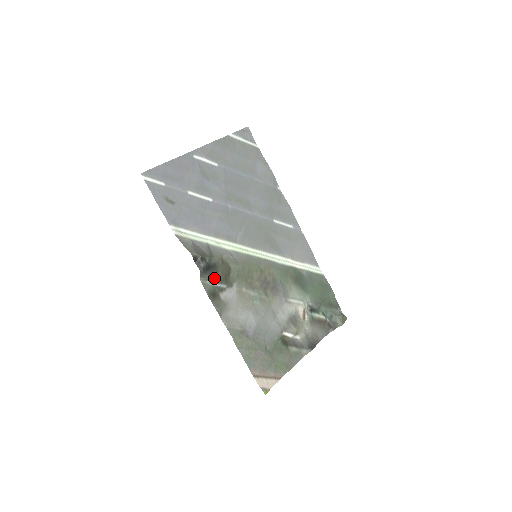
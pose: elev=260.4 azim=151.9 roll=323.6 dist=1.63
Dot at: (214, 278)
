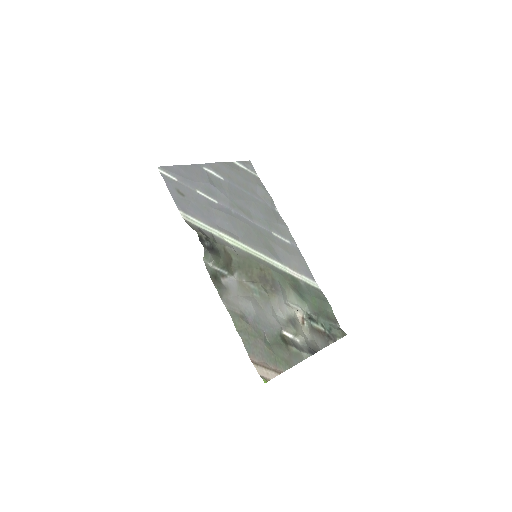
Dot at: (216, 262)
